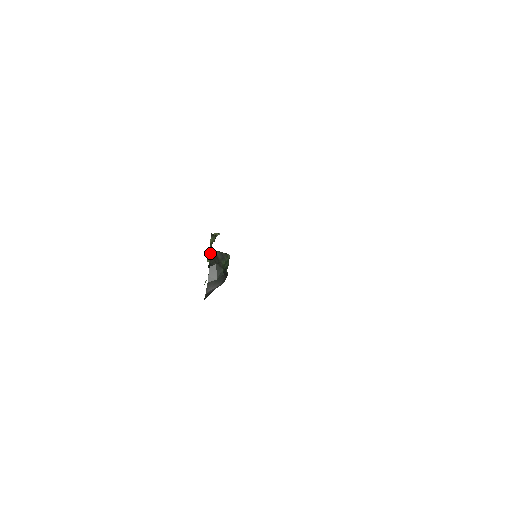
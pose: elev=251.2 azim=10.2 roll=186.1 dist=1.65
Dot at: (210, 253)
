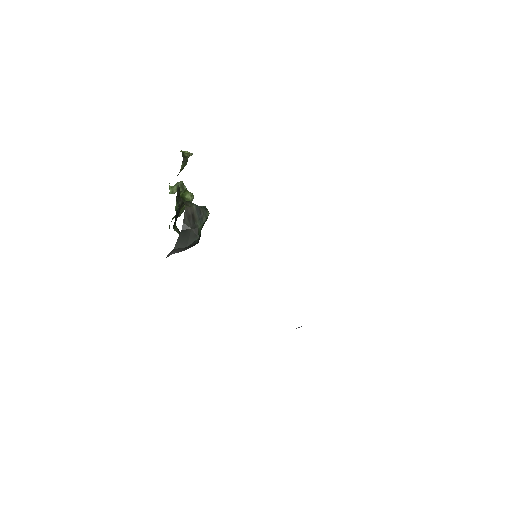
Dot at: (178, 189)
